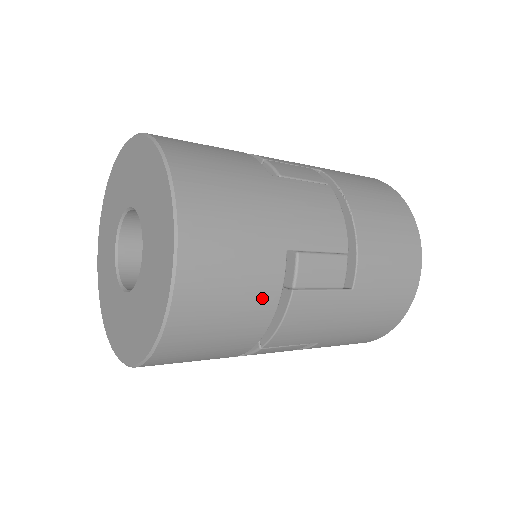
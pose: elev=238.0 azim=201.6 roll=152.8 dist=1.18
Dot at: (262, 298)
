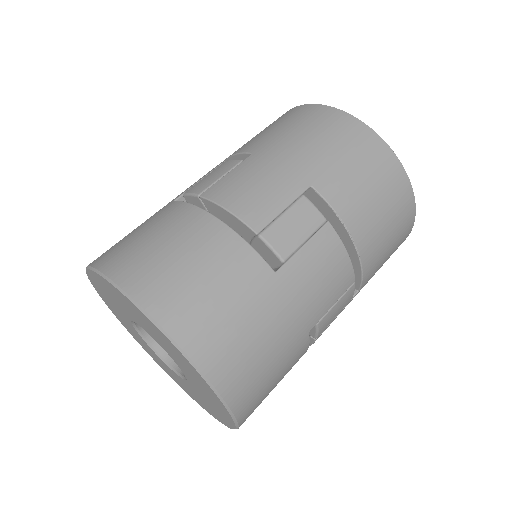
Dot at: occluded
